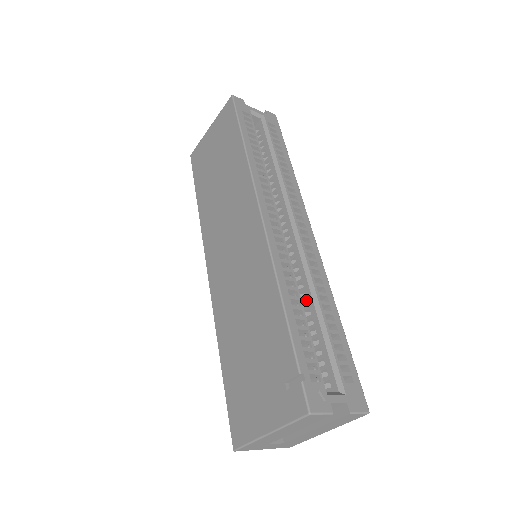
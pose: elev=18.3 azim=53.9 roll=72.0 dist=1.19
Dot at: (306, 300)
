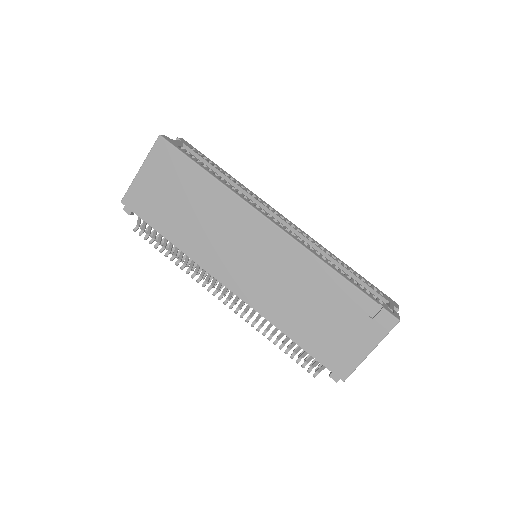
Dot at: occluded
